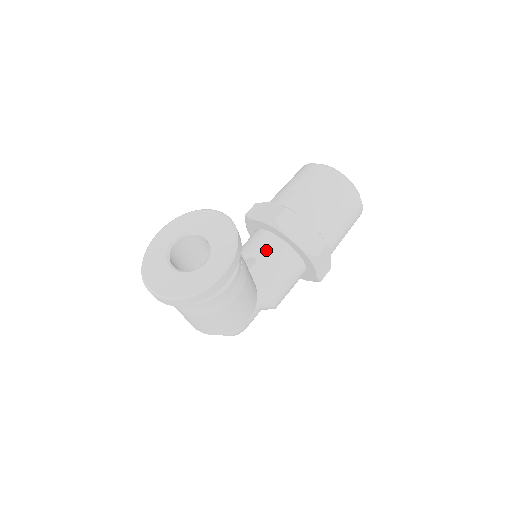
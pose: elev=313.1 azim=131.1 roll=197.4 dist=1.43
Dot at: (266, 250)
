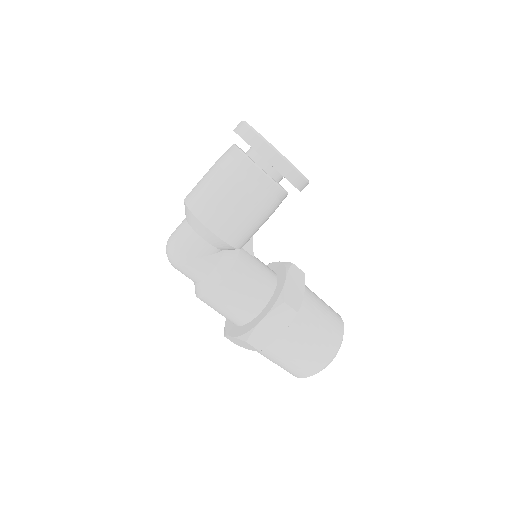
Dot at: (264, 265)
